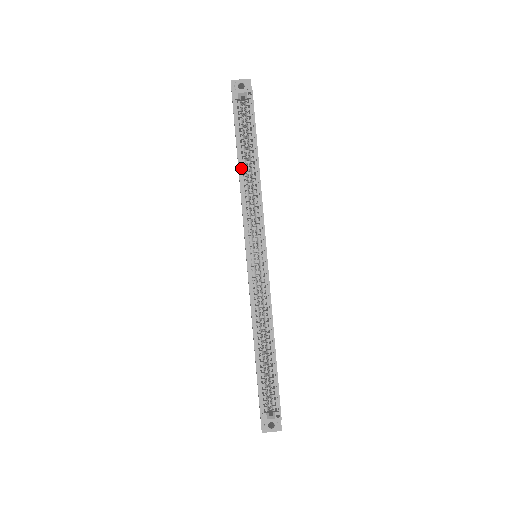
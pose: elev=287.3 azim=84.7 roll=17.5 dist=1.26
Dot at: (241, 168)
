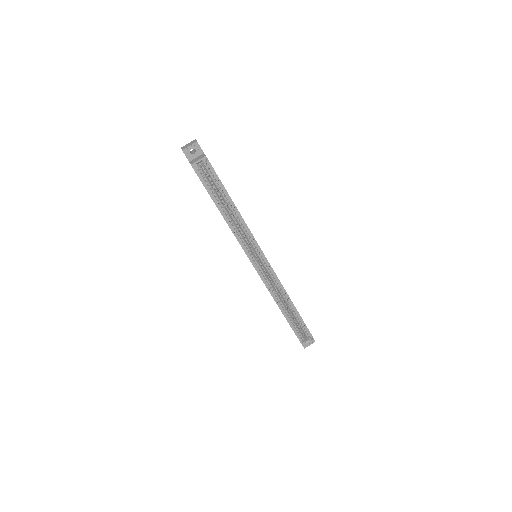
Dot at: (224, 214)
